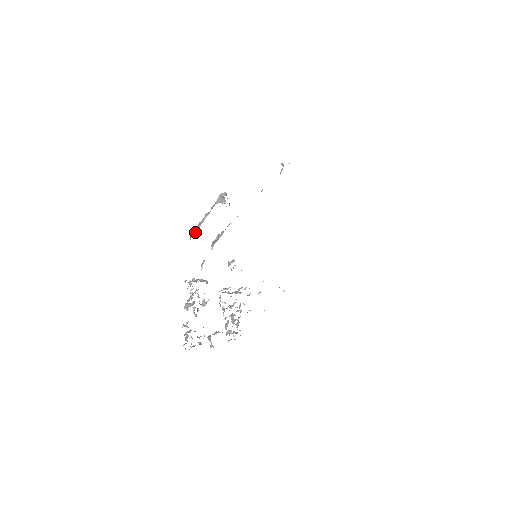
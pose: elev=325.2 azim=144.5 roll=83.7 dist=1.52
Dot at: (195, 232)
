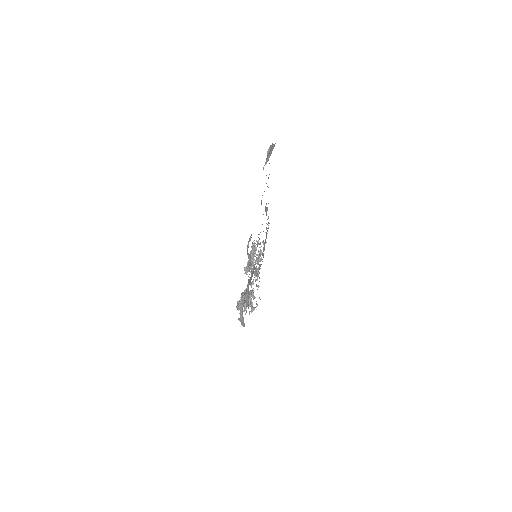
Dot at: (243, 325)
